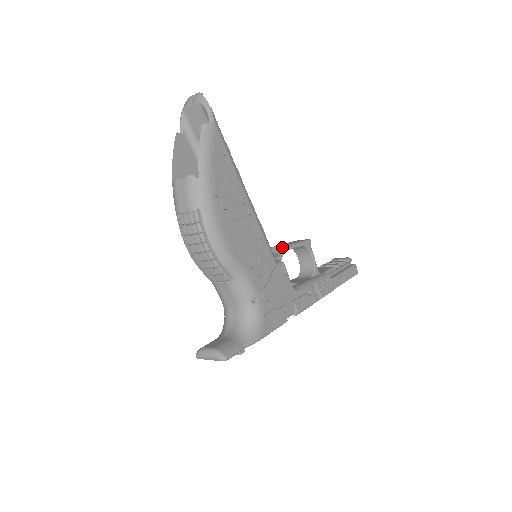
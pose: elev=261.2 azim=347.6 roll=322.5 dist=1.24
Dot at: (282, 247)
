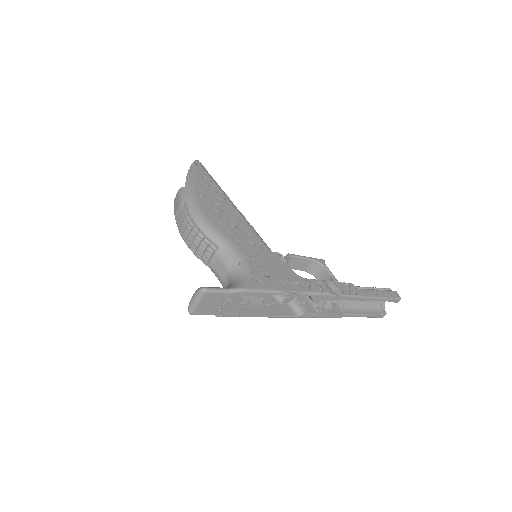
Dot at: (286, 255)
